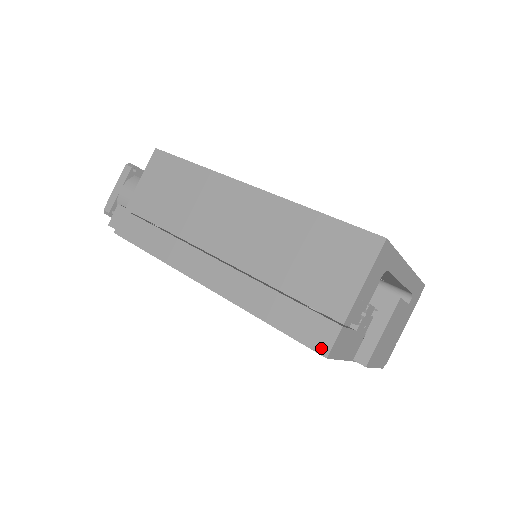
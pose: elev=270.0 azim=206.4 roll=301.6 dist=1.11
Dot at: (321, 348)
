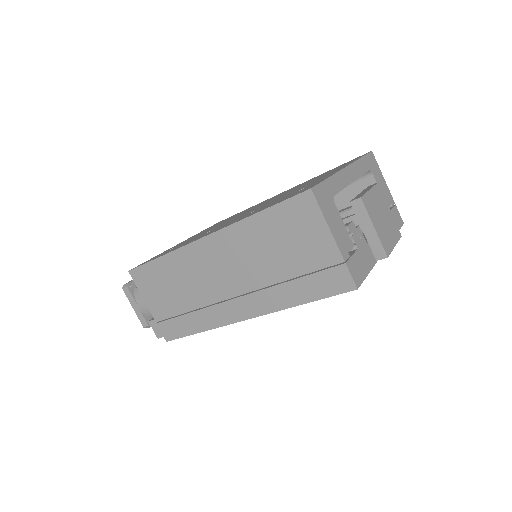
Dot at: (348, 287)
